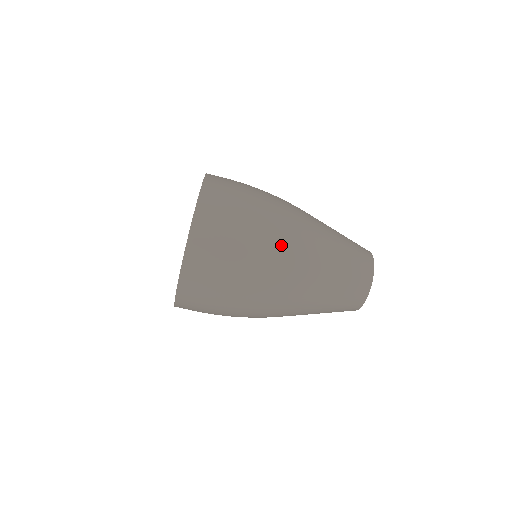
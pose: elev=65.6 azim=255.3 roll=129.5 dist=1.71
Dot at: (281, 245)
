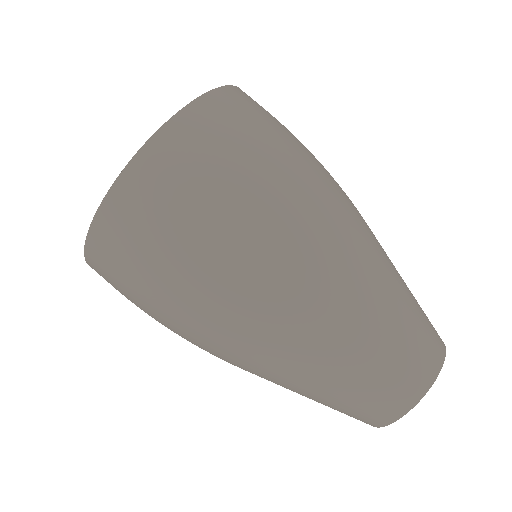
Dot at: (262, 282)
